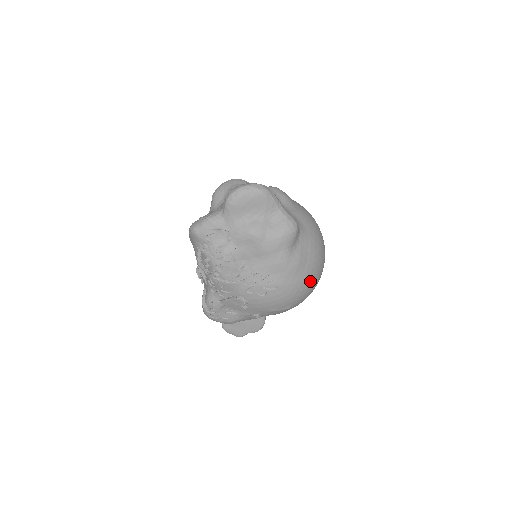
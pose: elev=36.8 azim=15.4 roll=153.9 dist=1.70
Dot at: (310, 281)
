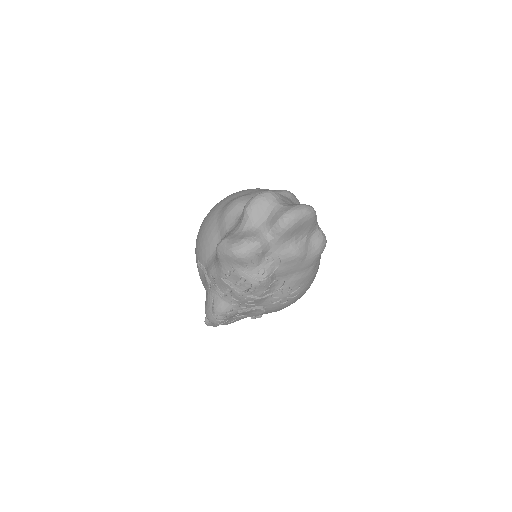
Dot at: occluded
